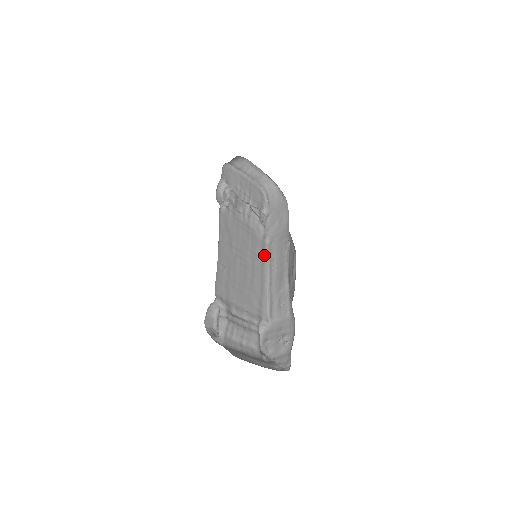
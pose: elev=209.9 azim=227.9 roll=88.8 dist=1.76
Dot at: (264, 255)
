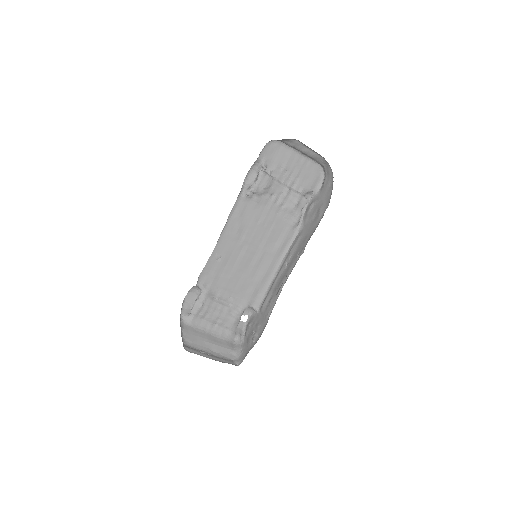
Dot at: (286, 245)
